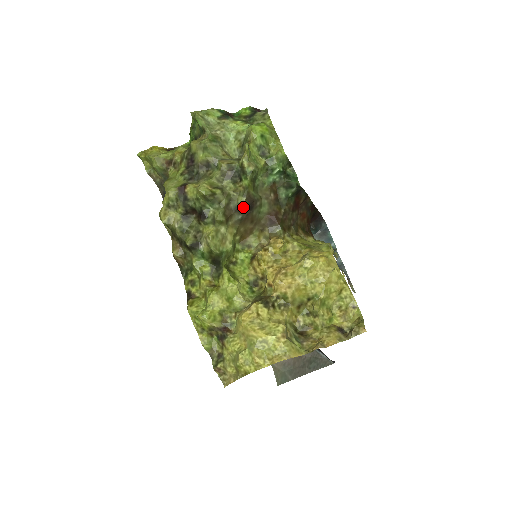
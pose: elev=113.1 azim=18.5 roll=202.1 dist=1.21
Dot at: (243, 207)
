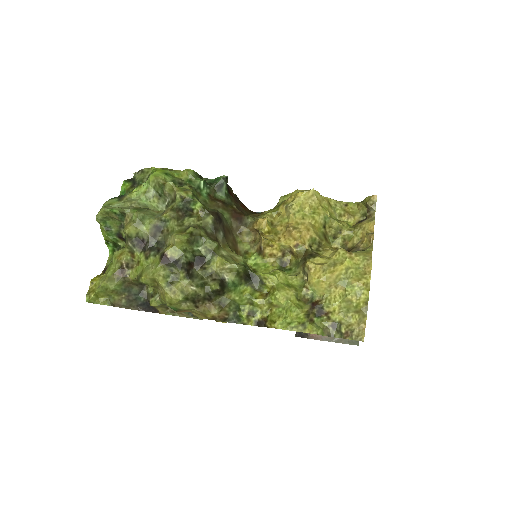
Dot at: (216, 223)
